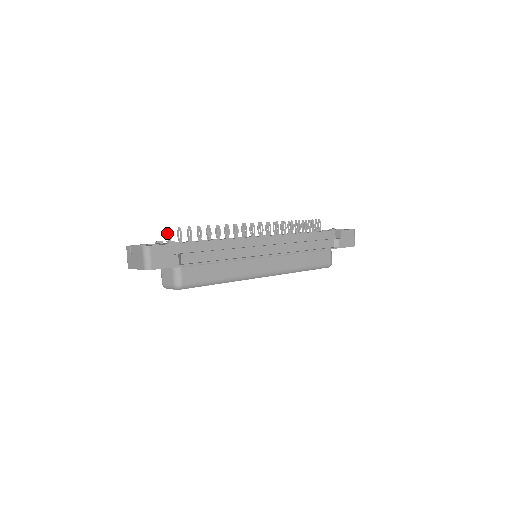
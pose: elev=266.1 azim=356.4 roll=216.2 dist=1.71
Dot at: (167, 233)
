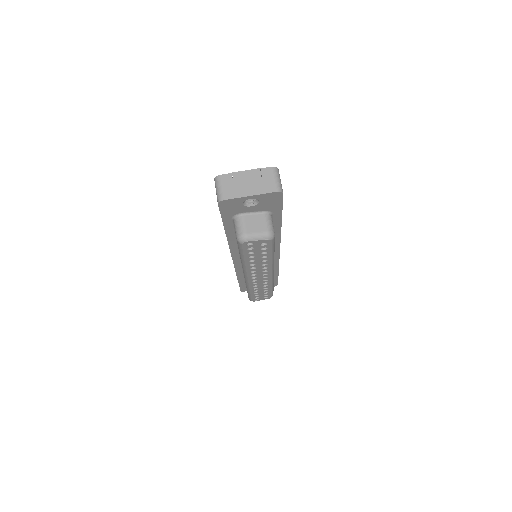
Dot at: occluded
